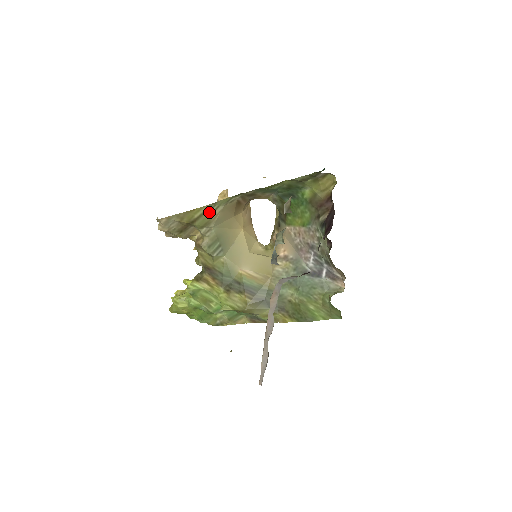
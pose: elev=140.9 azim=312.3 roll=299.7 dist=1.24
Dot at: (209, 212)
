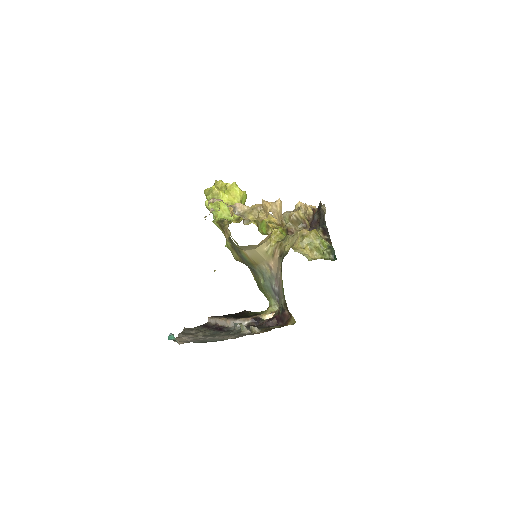
Dot at: occluded
